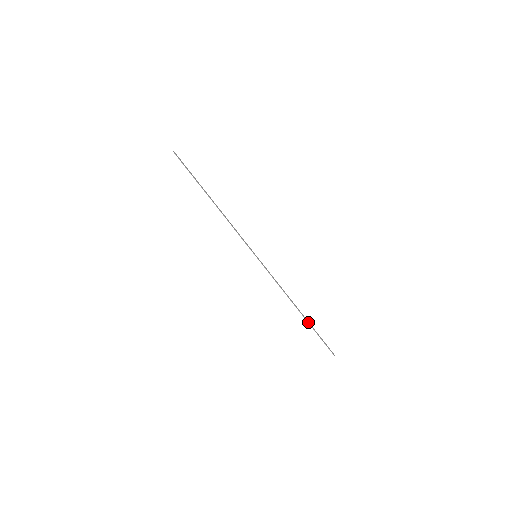
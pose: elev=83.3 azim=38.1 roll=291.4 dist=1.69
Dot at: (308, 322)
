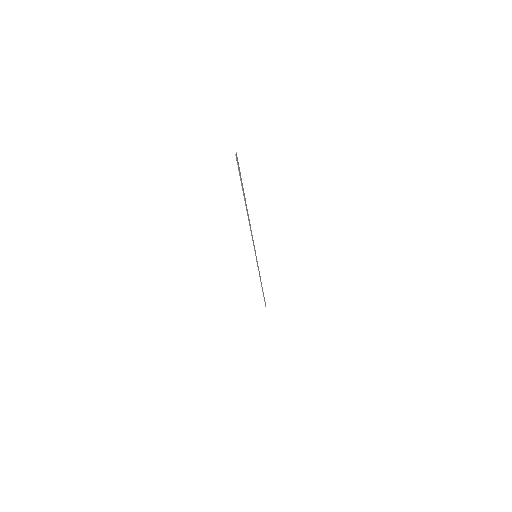
Dot at: (263, 293)
